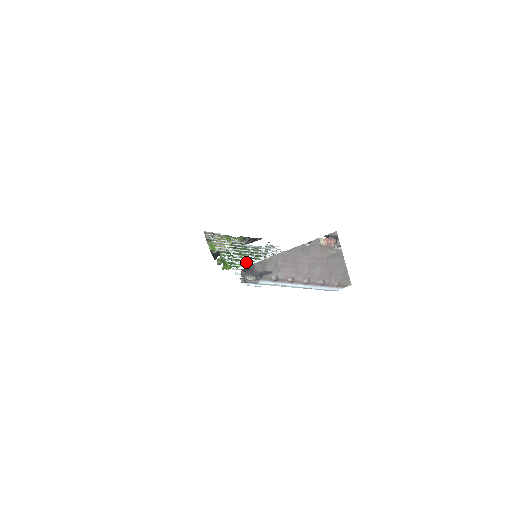
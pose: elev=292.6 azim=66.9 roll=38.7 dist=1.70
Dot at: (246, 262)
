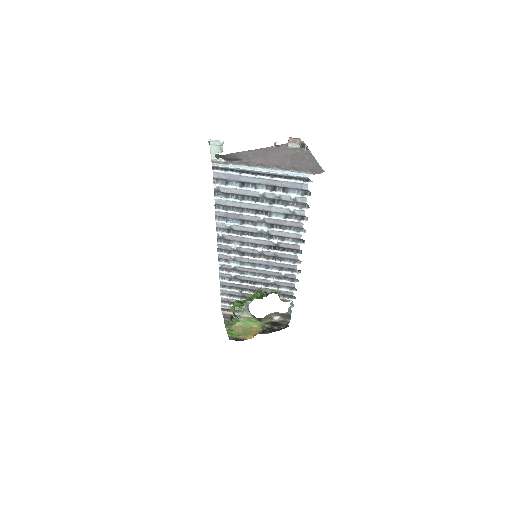
Dot at: (255, 297)
